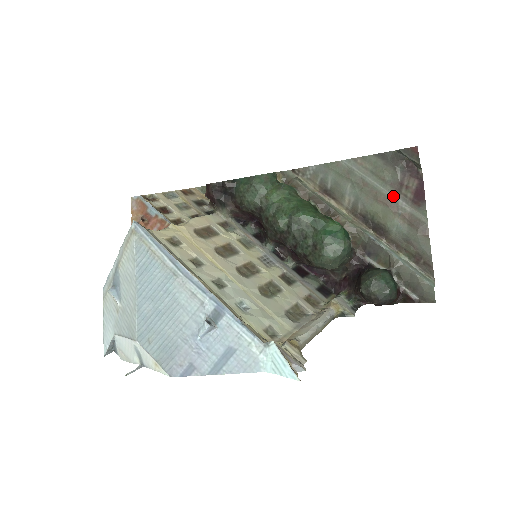
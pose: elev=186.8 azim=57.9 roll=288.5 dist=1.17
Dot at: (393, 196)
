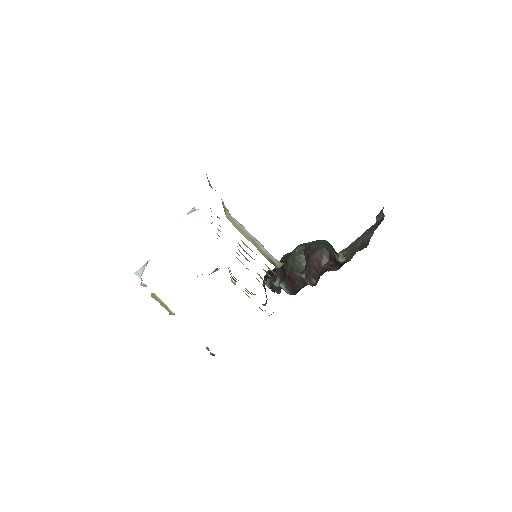
Dot at: (365, 236)
